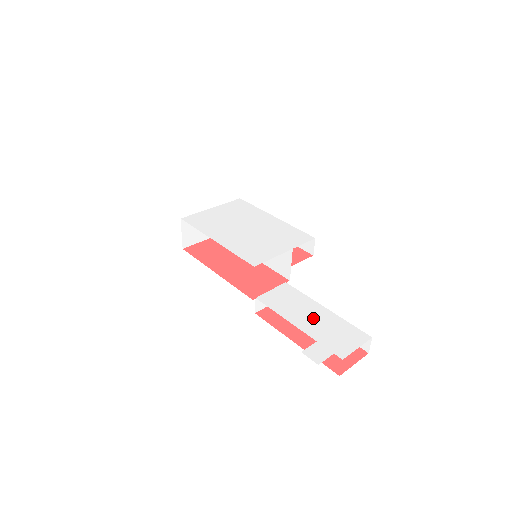
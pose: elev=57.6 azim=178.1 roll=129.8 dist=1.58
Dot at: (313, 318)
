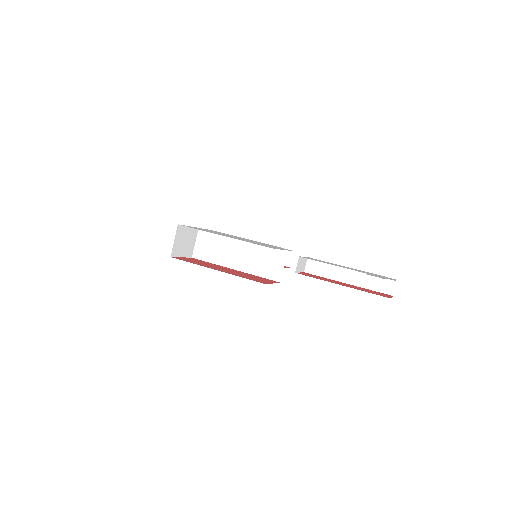
Dot at: occluded
